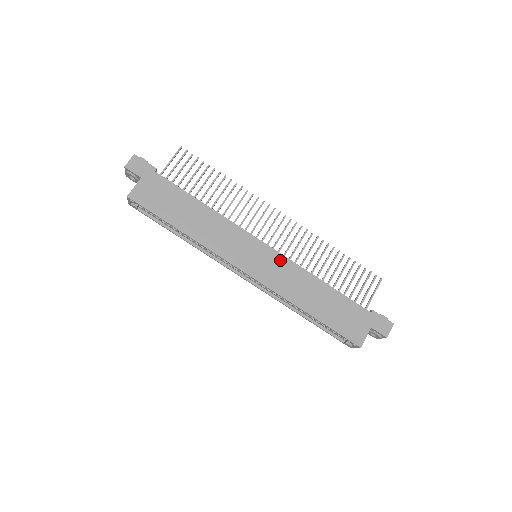
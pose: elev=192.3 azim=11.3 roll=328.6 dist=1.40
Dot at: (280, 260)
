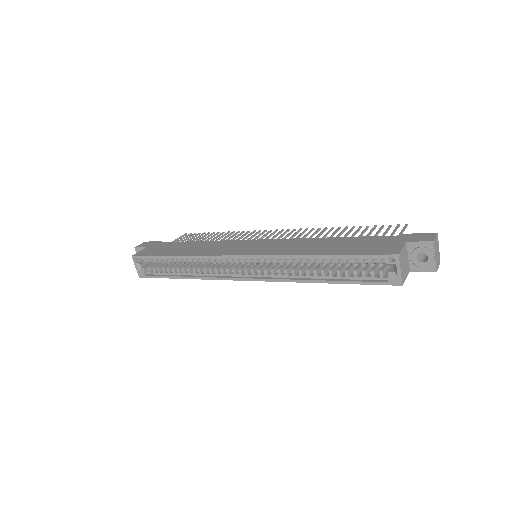
Dot at: (277, 241)
